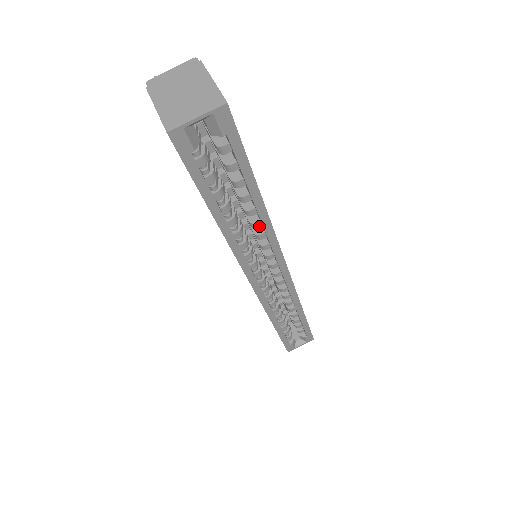
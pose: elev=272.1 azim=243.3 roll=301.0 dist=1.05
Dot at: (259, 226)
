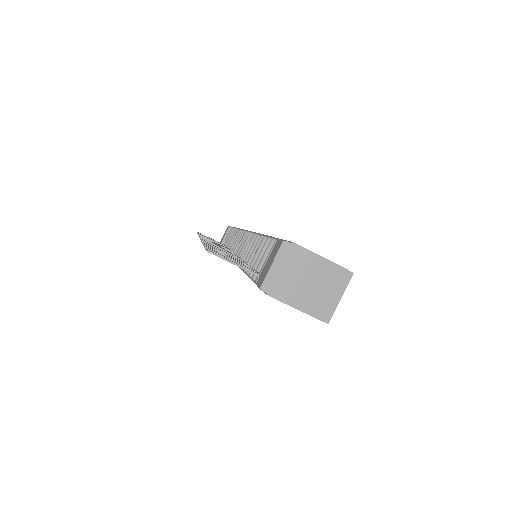
Dot at: occluded
